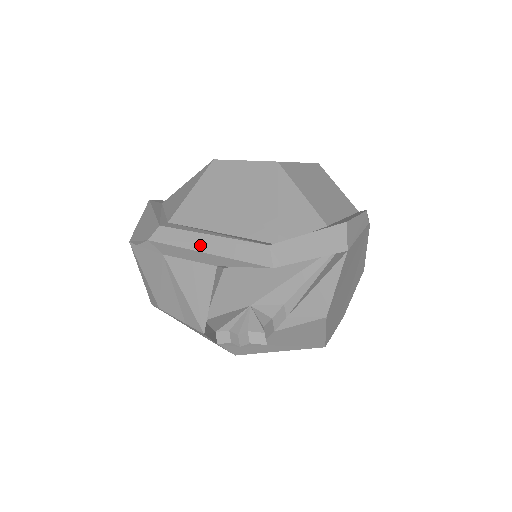
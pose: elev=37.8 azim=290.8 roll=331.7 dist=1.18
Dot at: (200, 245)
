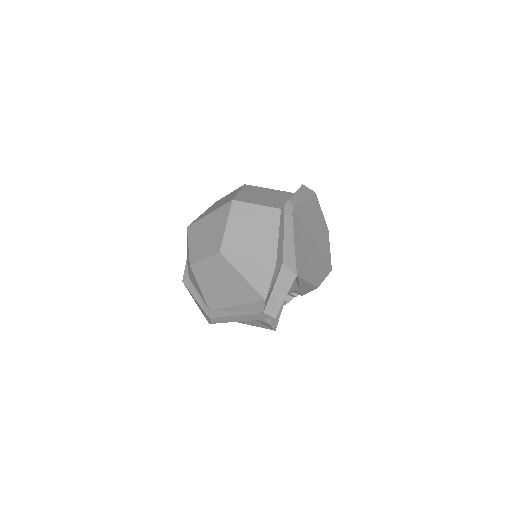
Dot at: (235, 320)
